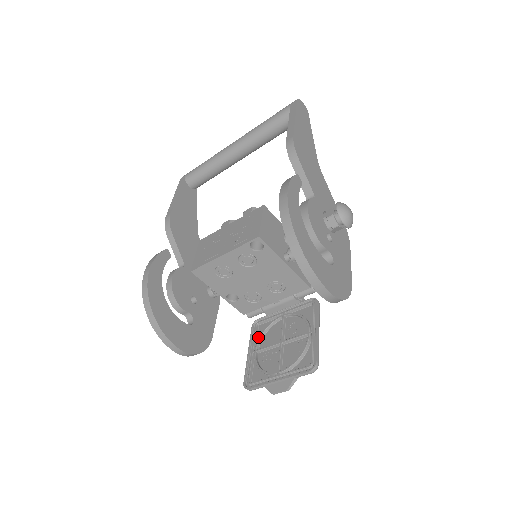
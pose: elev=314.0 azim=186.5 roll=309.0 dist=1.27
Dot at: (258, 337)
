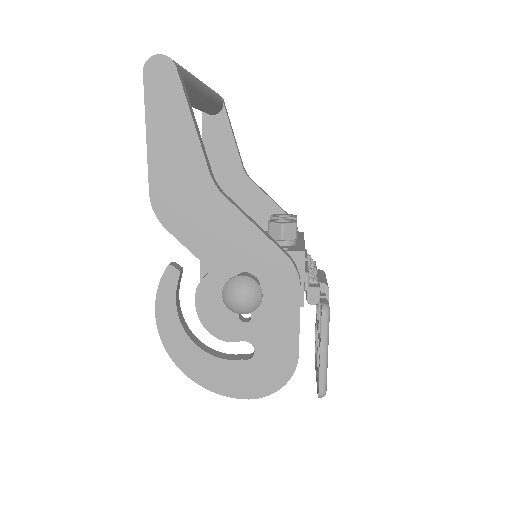
Dot at: occluded
